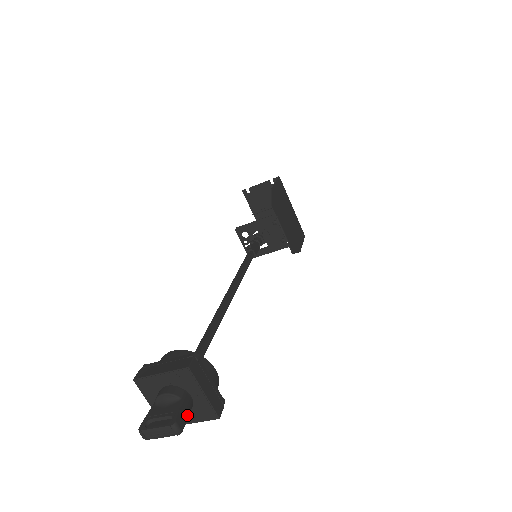
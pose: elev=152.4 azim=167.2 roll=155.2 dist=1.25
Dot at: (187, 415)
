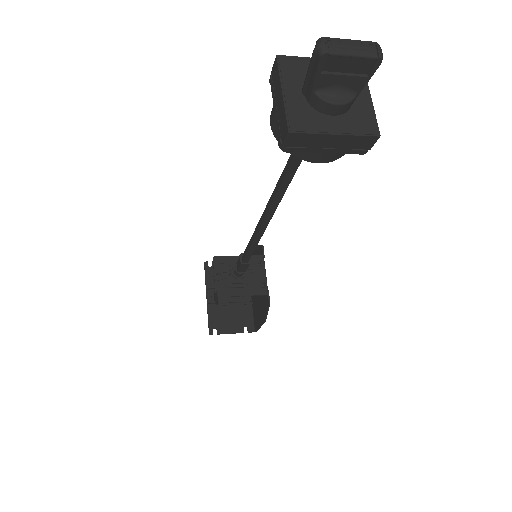
Dot at: (366, 81)
